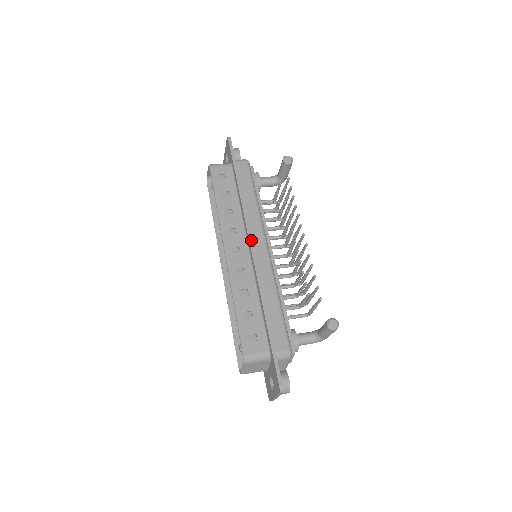
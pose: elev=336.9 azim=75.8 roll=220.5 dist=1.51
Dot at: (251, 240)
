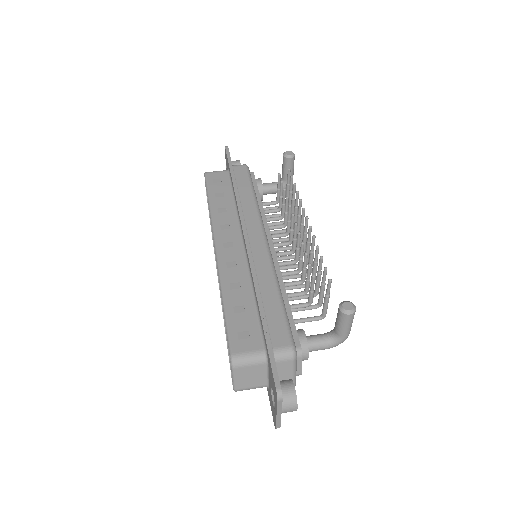
Dot at: (245, 231)
